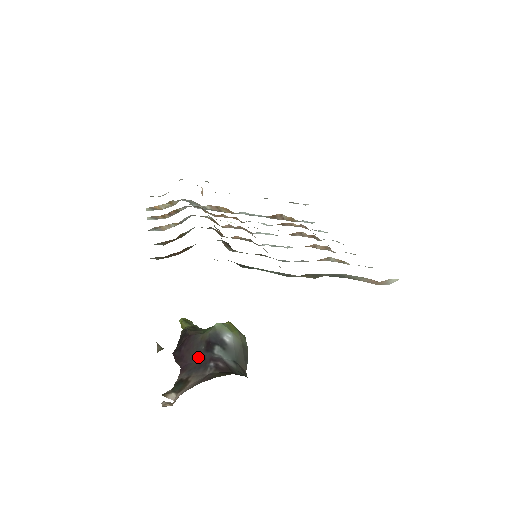
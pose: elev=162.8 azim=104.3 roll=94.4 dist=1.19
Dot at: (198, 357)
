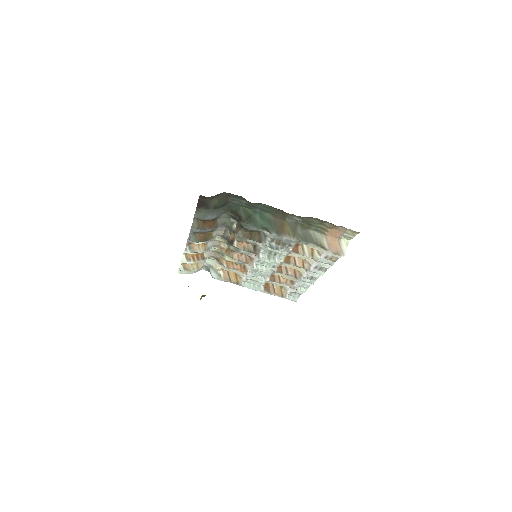
Dot at: occluded
